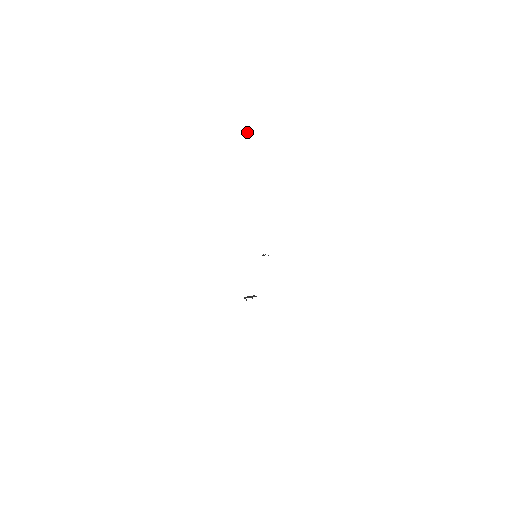
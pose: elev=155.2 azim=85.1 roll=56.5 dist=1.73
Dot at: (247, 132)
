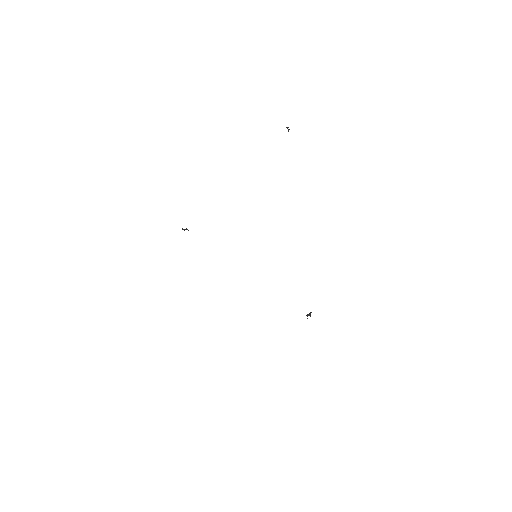
Dot at: (288, 130)
